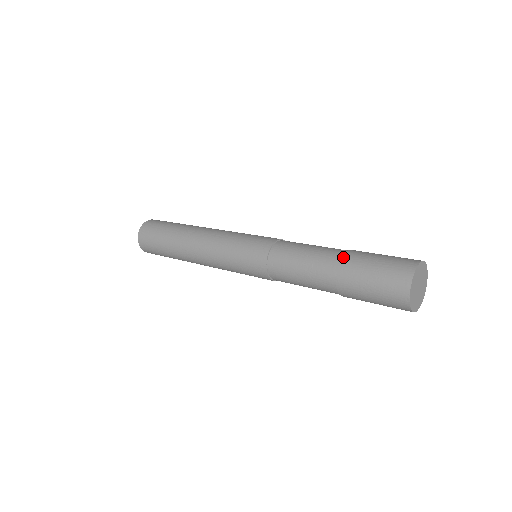
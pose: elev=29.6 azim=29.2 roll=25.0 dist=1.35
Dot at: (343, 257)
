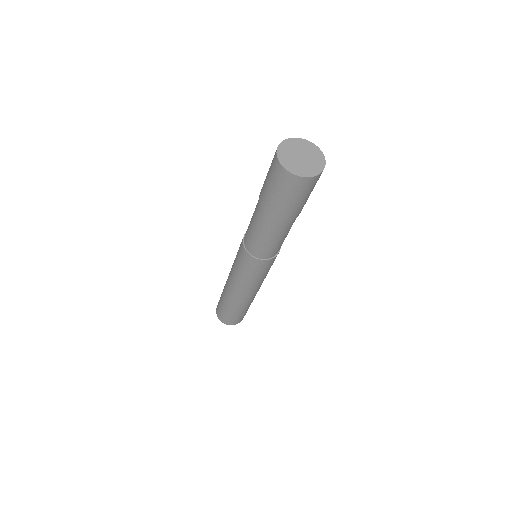
Dot at: (259, 196)
